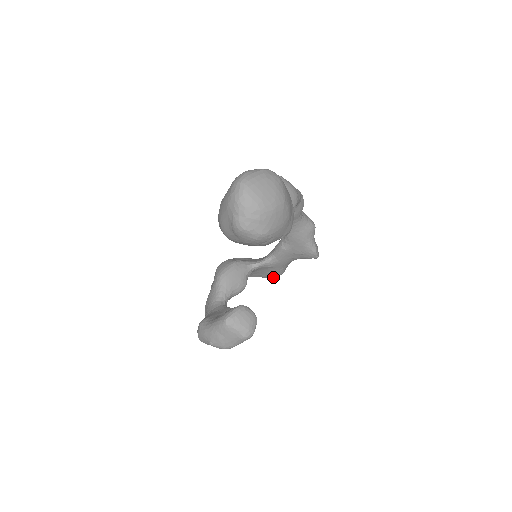
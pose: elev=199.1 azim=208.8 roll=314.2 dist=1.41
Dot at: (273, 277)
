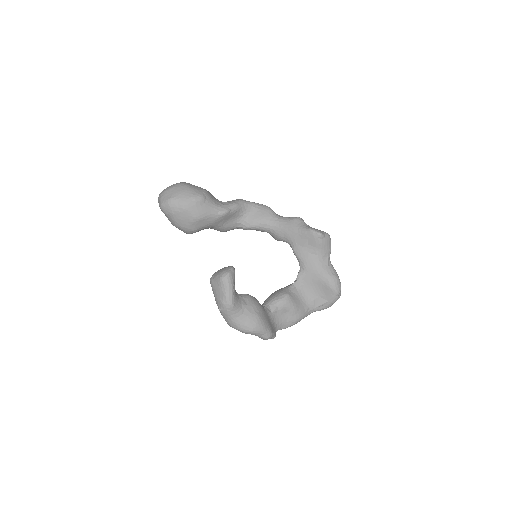
Dot at: (331, 289)
